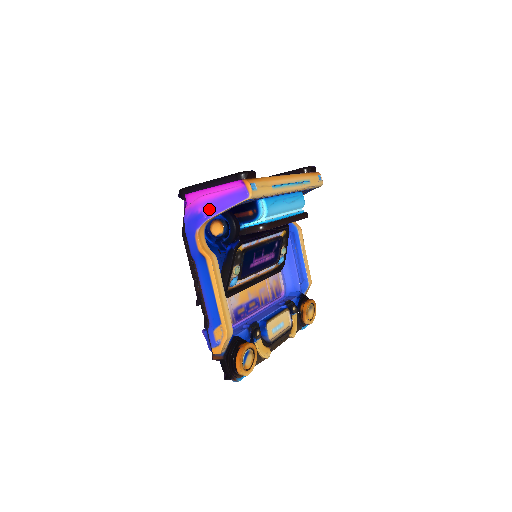
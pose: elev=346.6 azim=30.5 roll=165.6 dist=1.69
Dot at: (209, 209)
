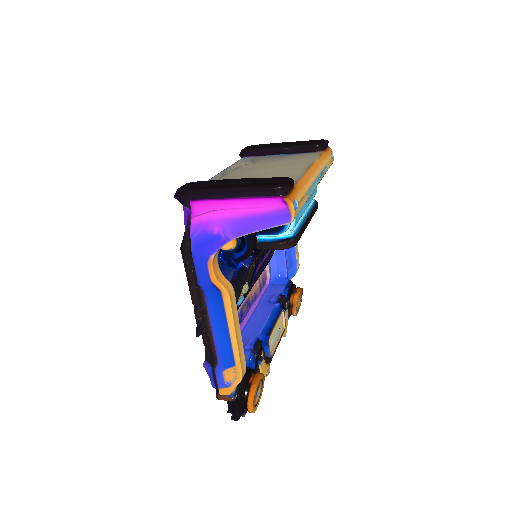
Dot at: (230, 230)
